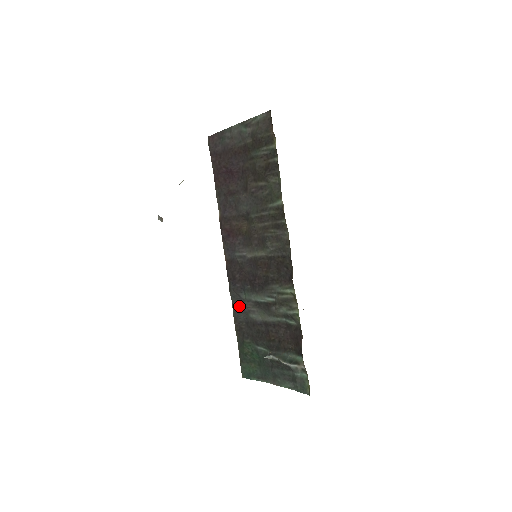
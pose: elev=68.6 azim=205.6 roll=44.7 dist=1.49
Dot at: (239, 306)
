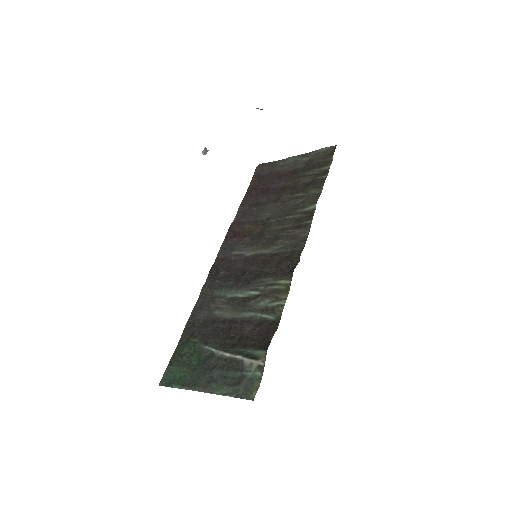
Dot at: (206, 302)
